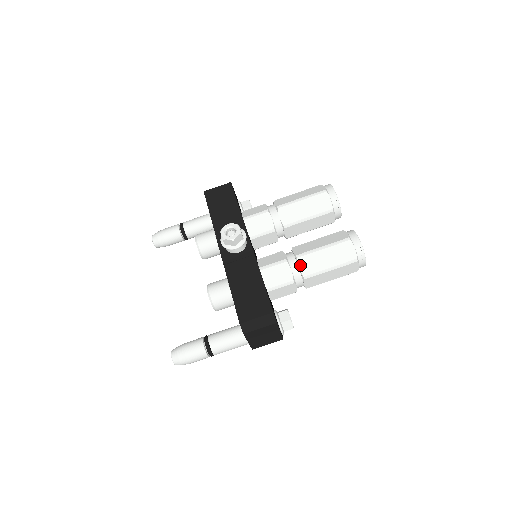
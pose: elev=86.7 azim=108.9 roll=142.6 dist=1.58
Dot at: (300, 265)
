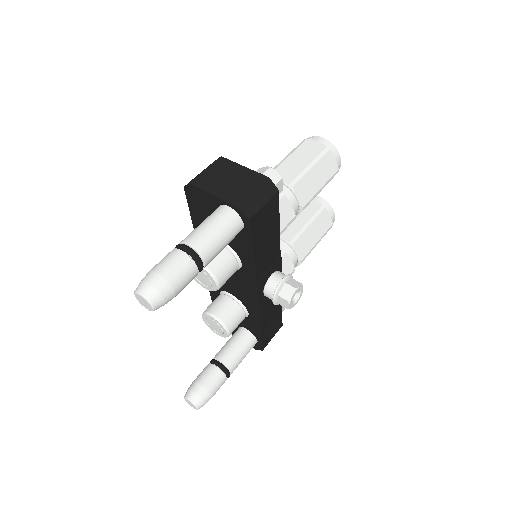
Dot at: occluded
